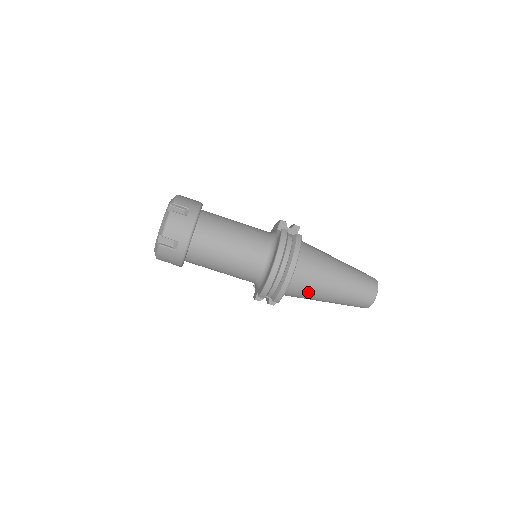
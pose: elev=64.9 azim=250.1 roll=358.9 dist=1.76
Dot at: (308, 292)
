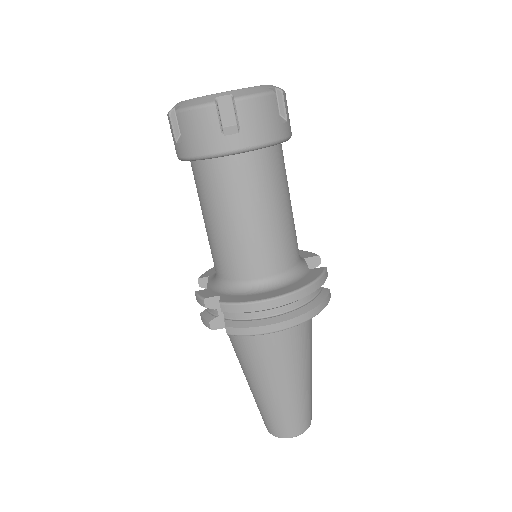
Dot at: (262, 359)
